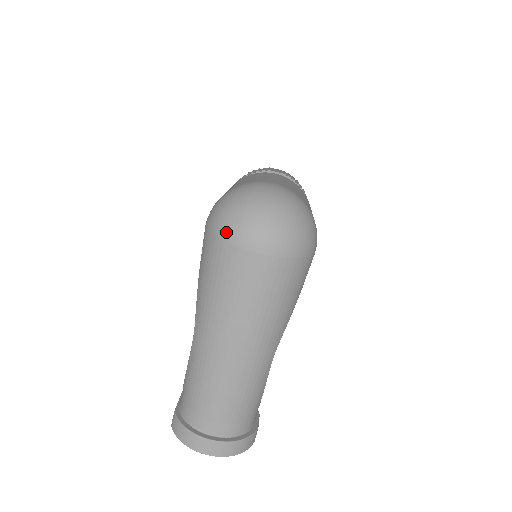
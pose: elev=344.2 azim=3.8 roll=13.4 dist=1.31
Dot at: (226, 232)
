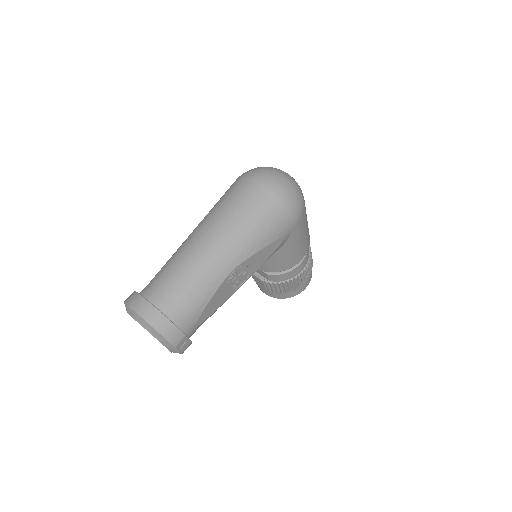
Dot at: (247, 173)
